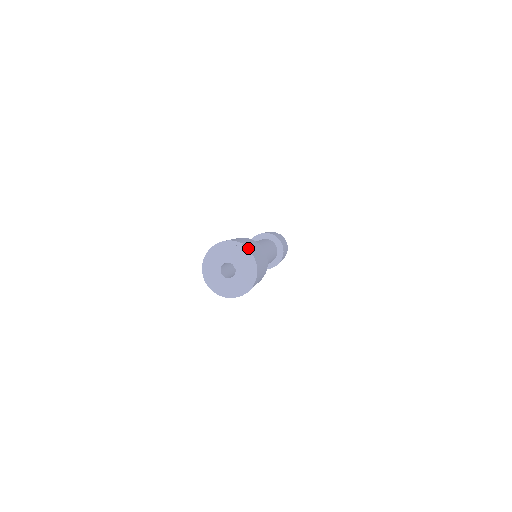
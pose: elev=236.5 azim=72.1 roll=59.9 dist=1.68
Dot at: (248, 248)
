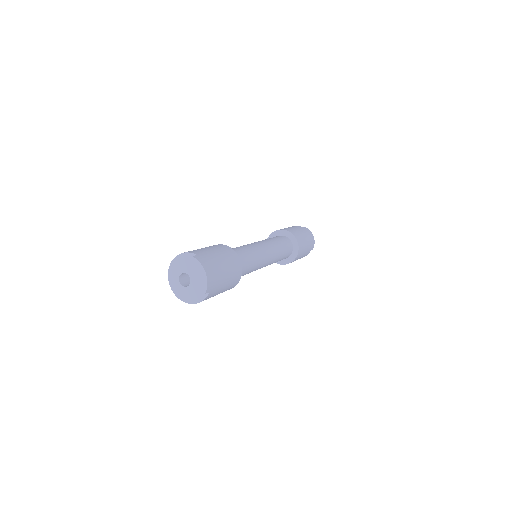
Dot at: (200, 259)
